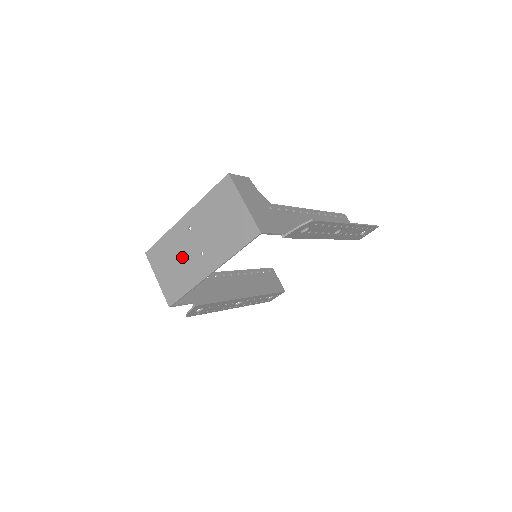
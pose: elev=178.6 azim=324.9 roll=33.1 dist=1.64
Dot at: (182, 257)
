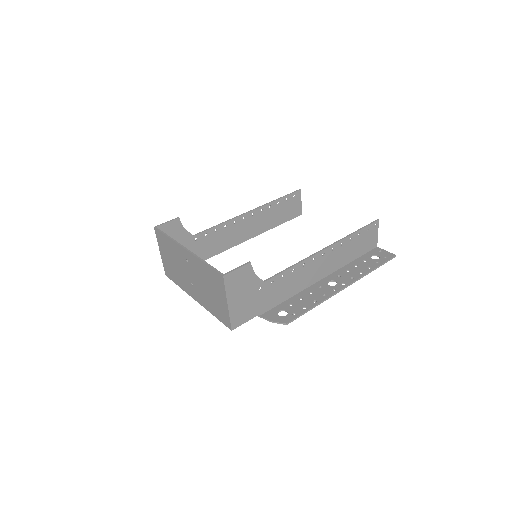
Dot at: (179, 267)
